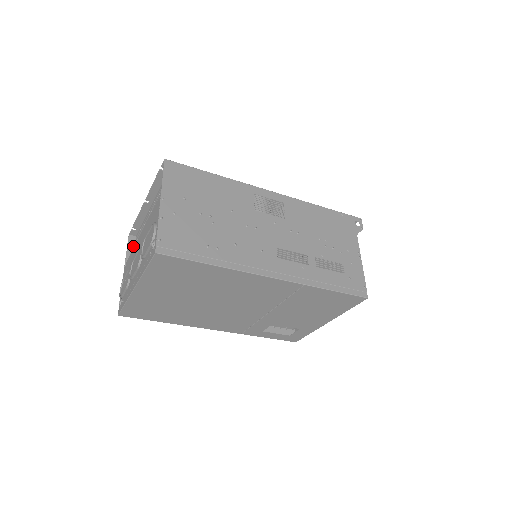
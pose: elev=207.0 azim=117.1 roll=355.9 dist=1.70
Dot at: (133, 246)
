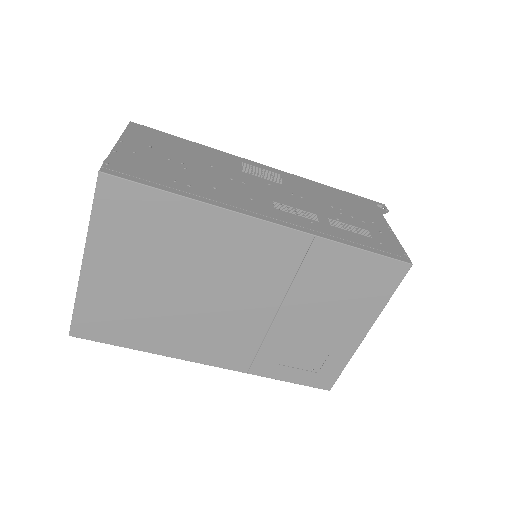
Dot at: occluded
